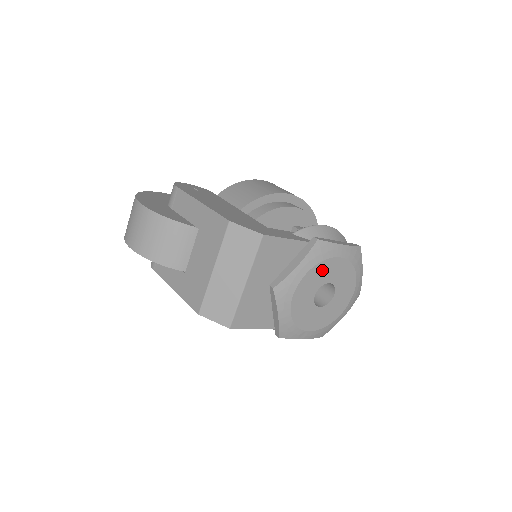
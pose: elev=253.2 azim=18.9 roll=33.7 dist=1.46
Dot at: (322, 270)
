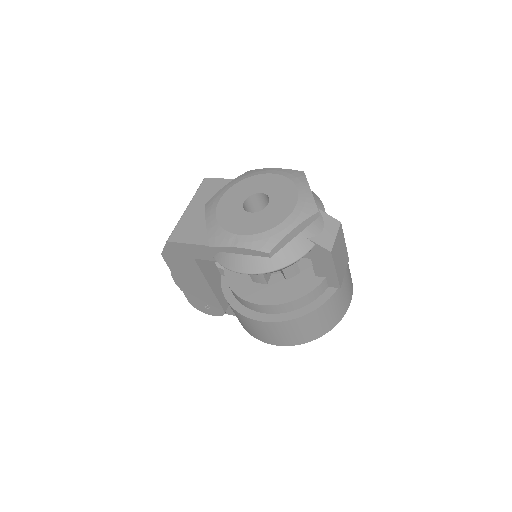
Dot at: (250, 184)
